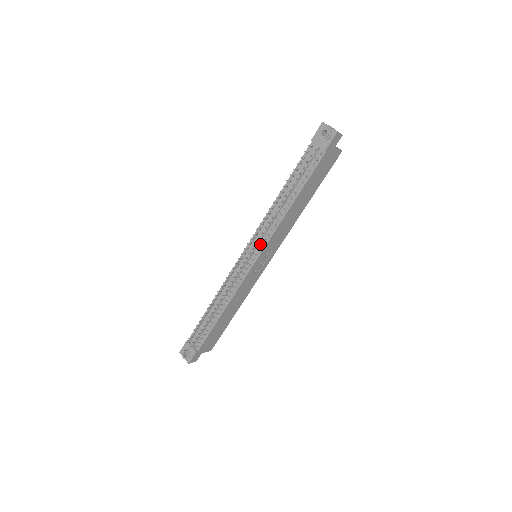
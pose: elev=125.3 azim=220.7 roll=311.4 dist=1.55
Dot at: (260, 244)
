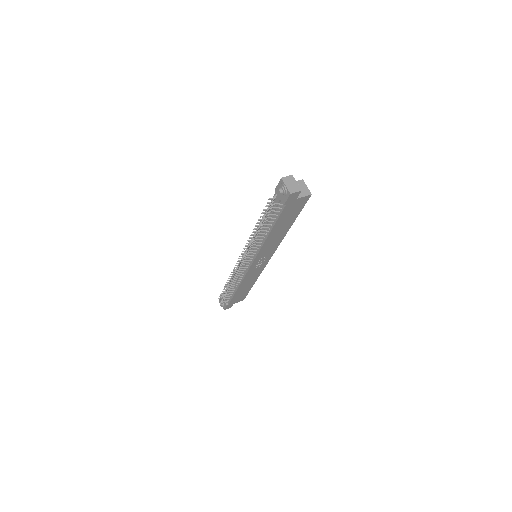
Dot at: (251, 256)
